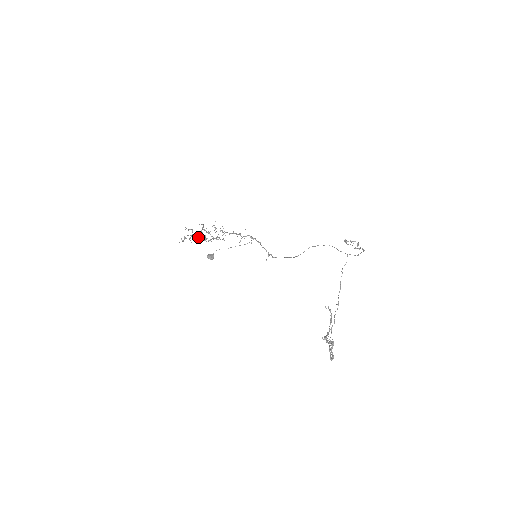
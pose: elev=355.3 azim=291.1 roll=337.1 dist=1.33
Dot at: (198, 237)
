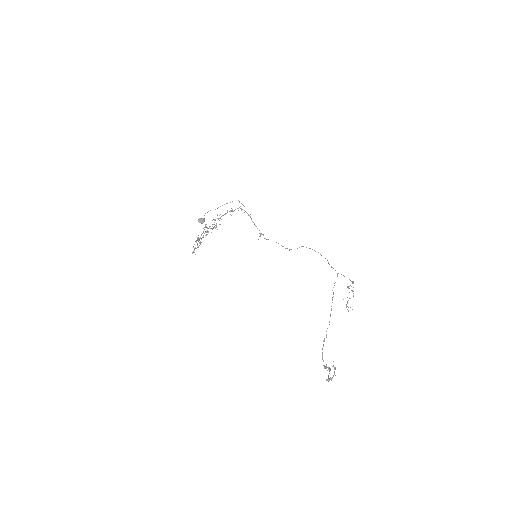
Dot at: occluded
